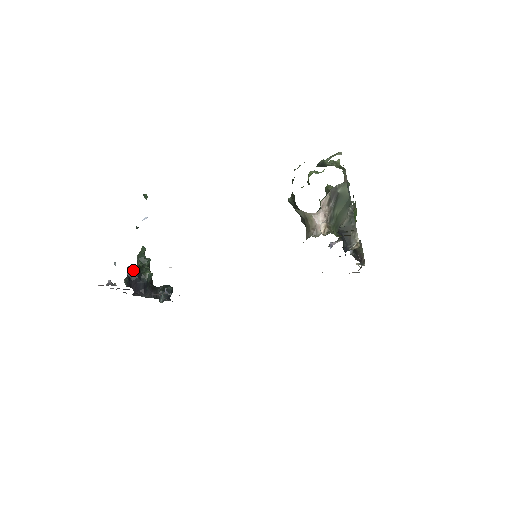
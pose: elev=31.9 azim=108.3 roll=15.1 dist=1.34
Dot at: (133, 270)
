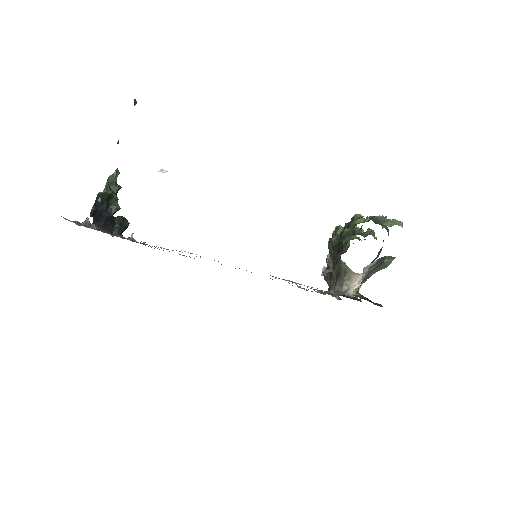
Dot at: (103, 199)
